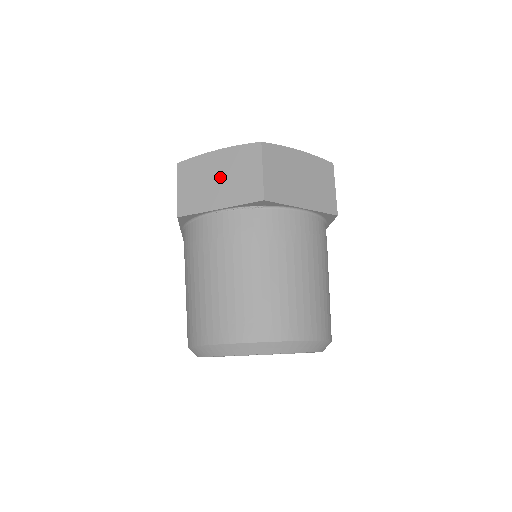
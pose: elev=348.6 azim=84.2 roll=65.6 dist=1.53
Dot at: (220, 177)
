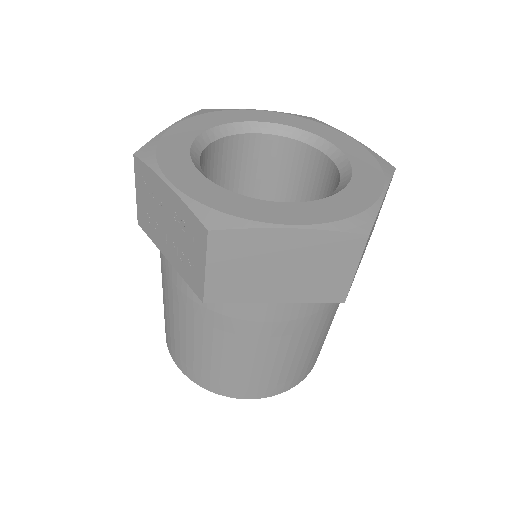
Dot at: (287, 267)
